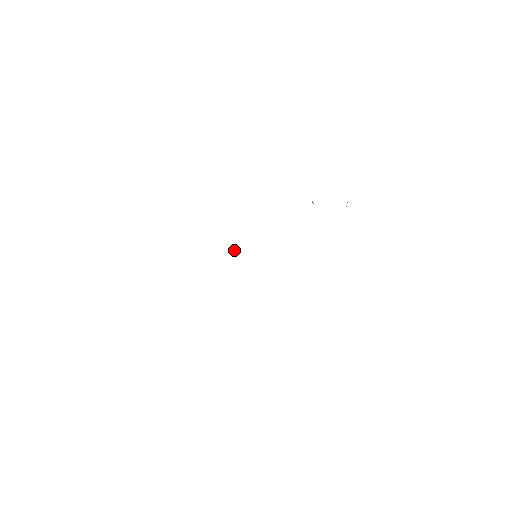
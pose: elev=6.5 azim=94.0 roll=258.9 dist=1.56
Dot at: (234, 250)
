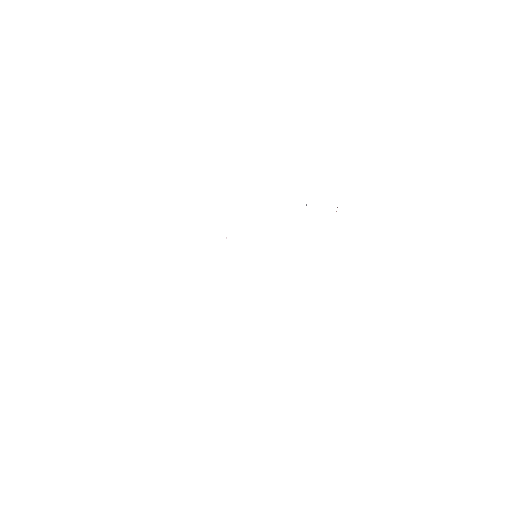
Dot at: (226, 238)
